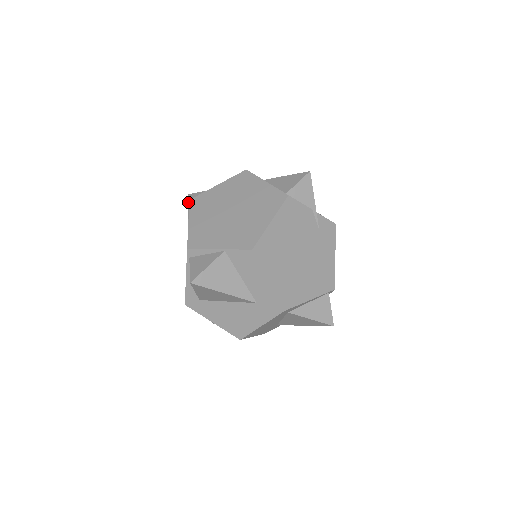
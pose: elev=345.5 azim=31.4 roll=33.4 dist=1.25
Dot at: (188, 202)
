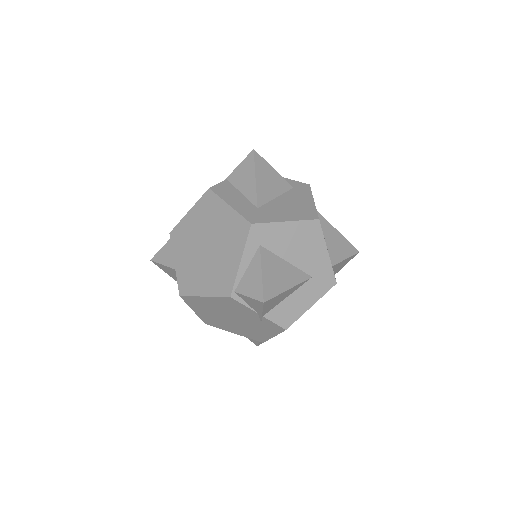
Dot at: (240, 163)
